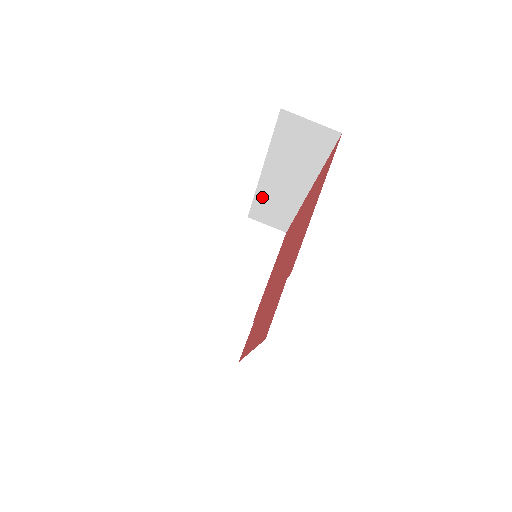
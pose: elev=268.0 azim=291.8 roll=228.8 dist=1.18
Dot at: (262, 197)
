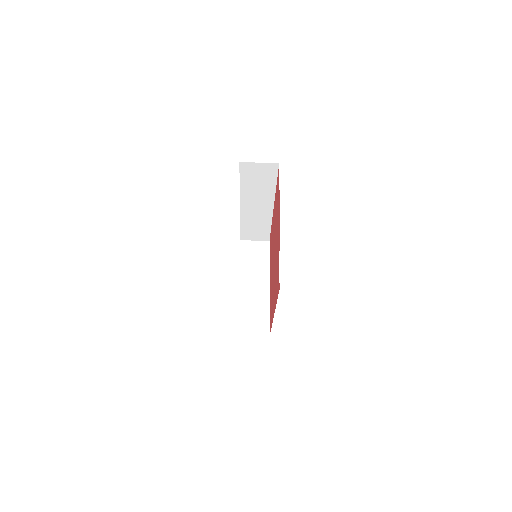
Dot at: (245, 221)
